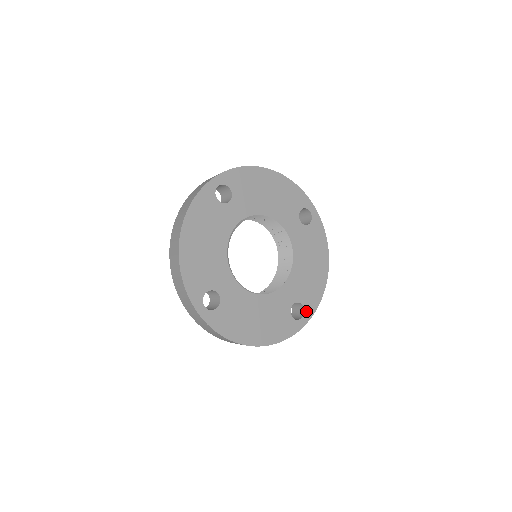
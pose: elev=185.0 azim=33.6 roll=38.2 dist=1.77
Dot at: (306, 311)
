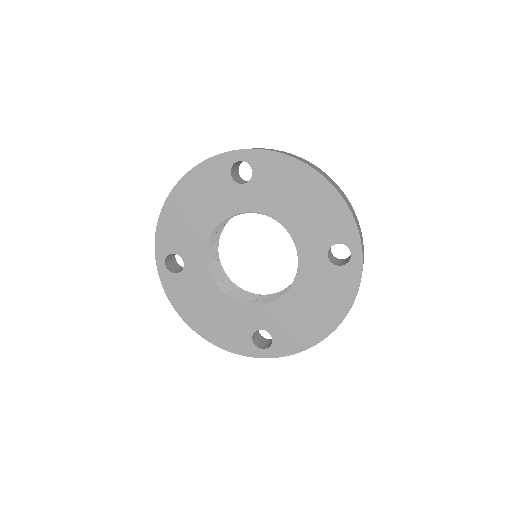
Dot at: (348, 243)
